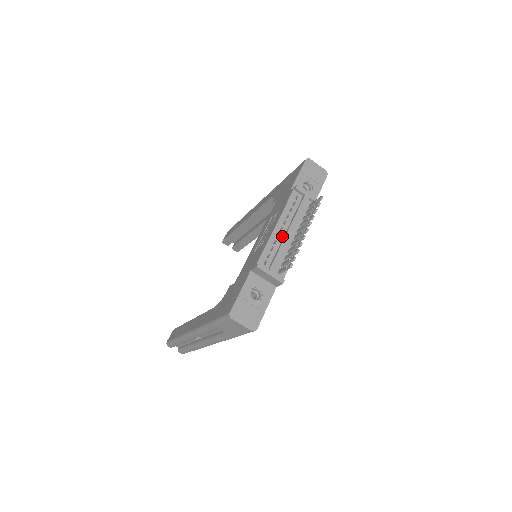
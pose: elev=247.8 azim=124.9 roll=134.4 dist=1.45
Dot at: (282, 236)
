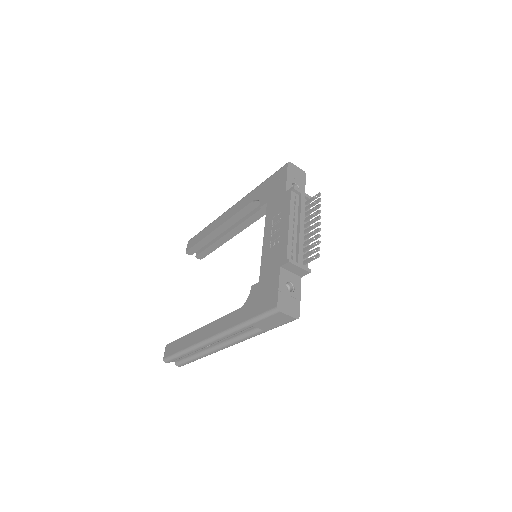
Dot at: (296, 232)
